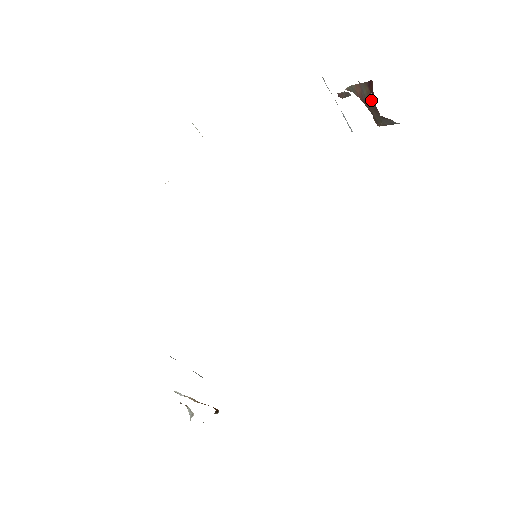
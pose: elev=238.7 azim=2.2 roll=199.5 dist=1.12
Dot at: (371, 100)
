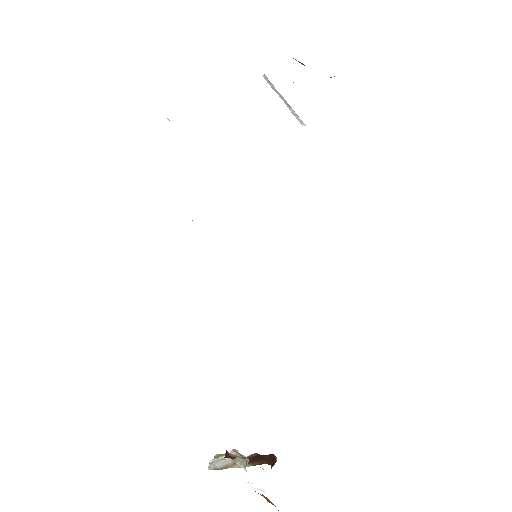
Dot at: occluded
